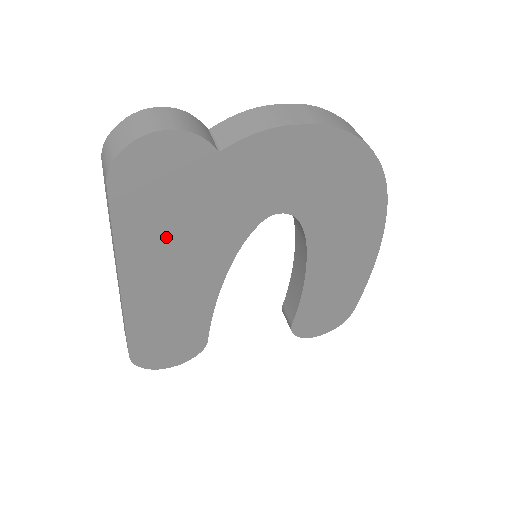
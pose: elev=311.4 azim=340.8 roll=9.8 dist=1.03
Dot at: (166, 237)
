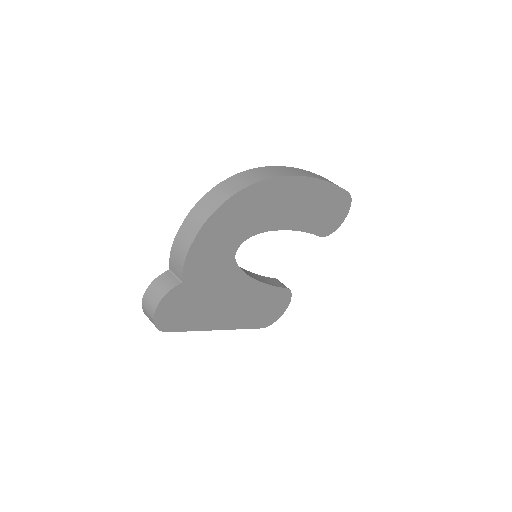
Dot at: (209, 308)
